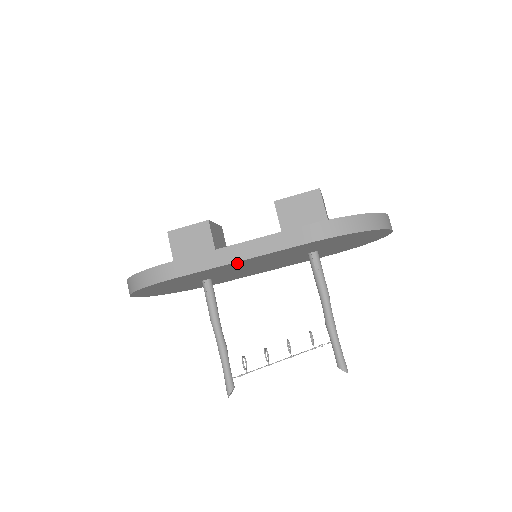
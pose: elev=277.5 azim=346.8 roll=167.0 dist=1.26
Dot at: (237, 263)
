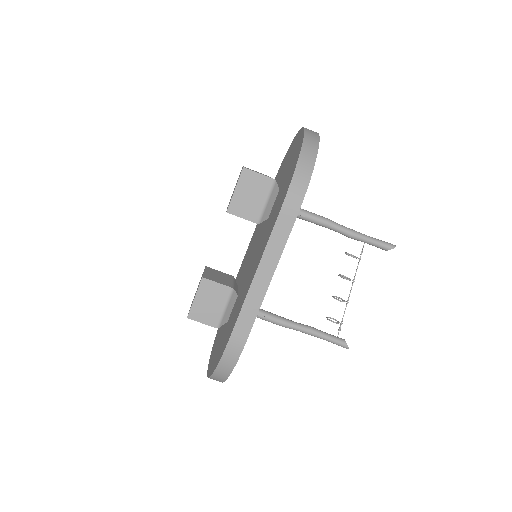
Dot at: occluded
